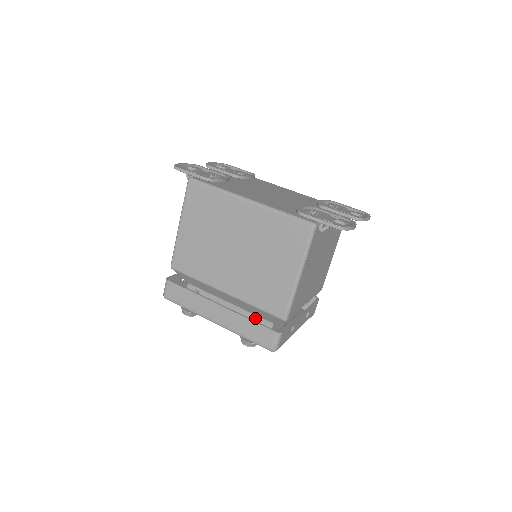
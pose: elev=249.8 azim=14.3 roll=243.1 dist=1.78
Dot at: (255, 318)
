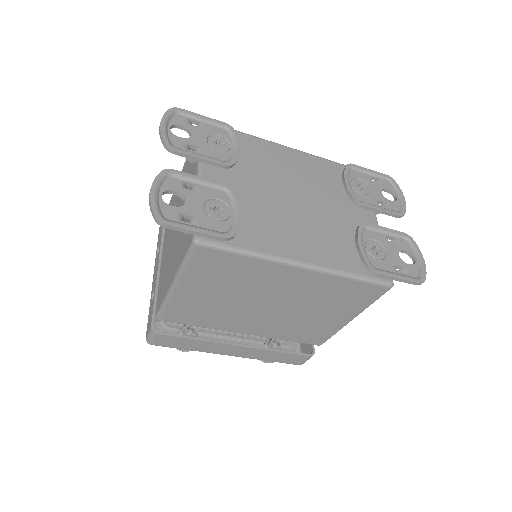
Dot at: occluded
